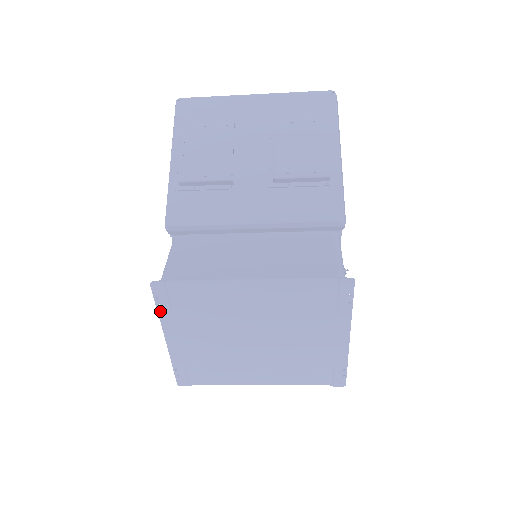
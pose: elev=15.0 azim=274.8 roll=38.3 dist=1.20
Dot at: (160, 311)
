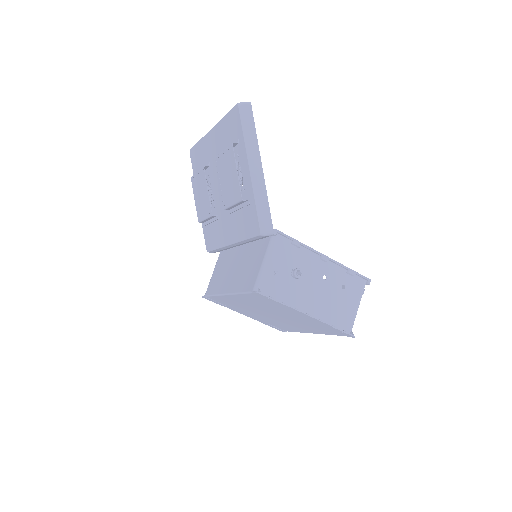
Dot at: occluded
